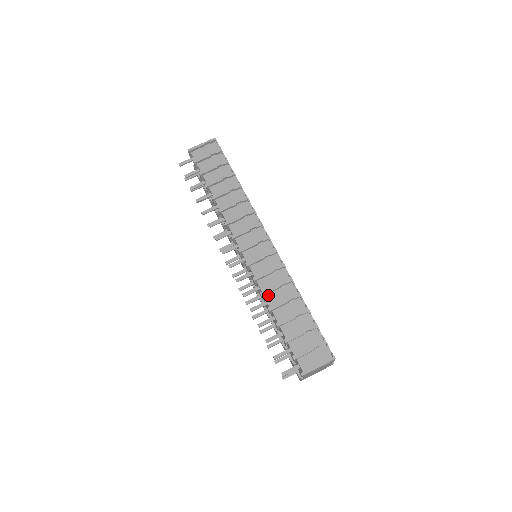
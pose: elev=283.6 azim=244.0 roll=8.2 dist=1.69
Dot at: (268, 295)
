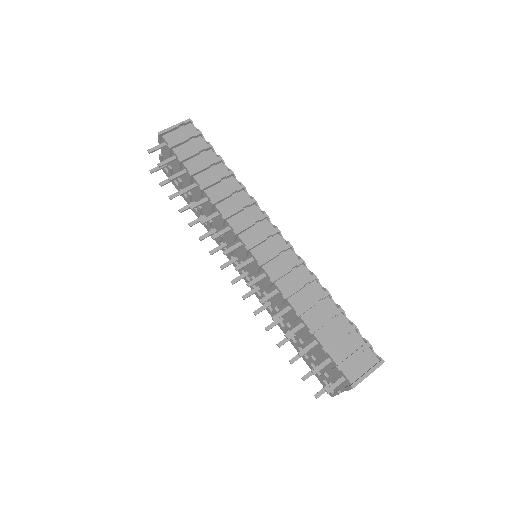
Dot at: (291, 298)
